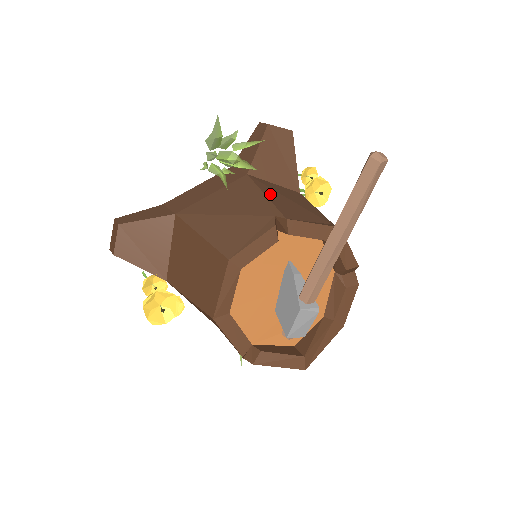
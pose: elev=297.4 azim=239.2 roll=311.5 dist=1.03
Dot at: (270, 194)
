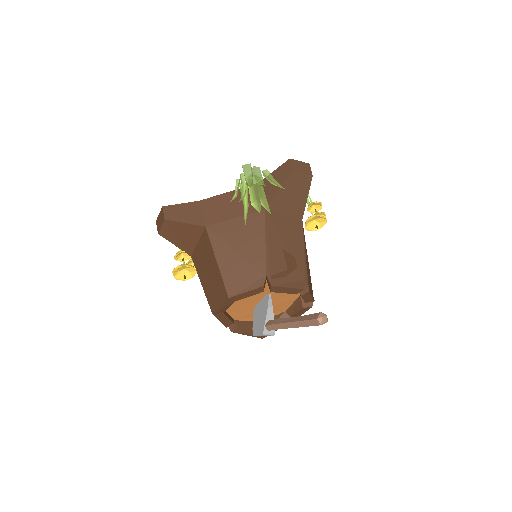
Dot at: (272, 244)
